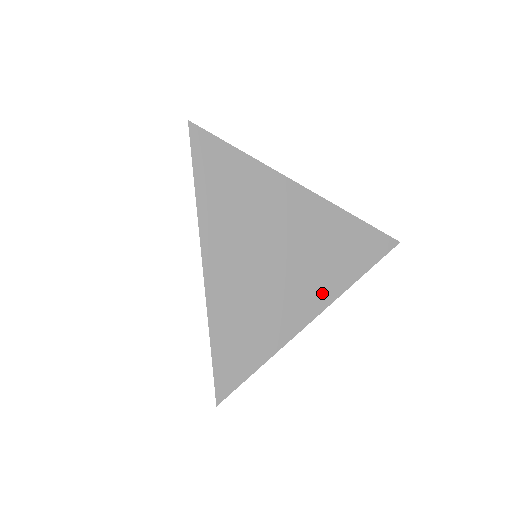
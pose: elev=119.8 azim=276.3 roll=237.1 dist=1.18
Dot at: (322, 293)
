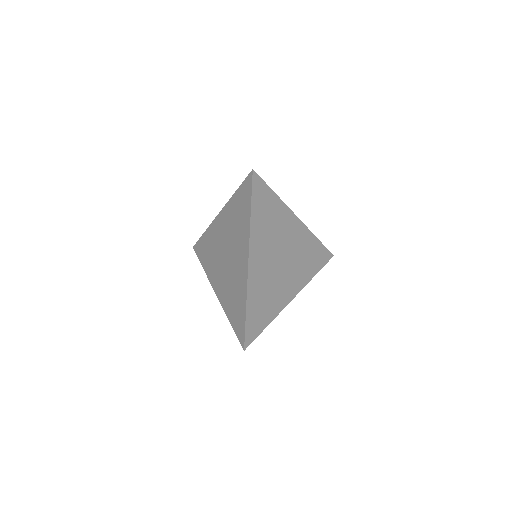
Dot at: occluded
